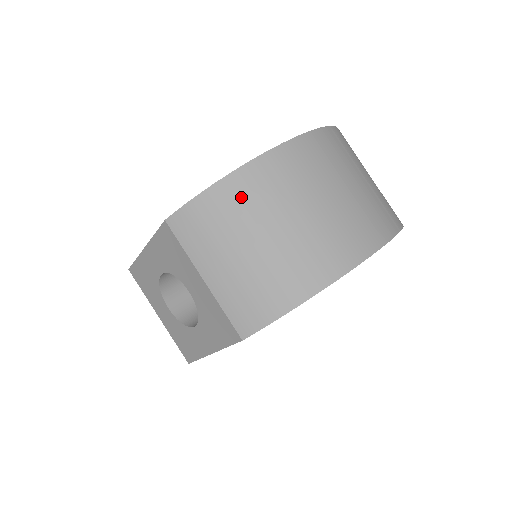
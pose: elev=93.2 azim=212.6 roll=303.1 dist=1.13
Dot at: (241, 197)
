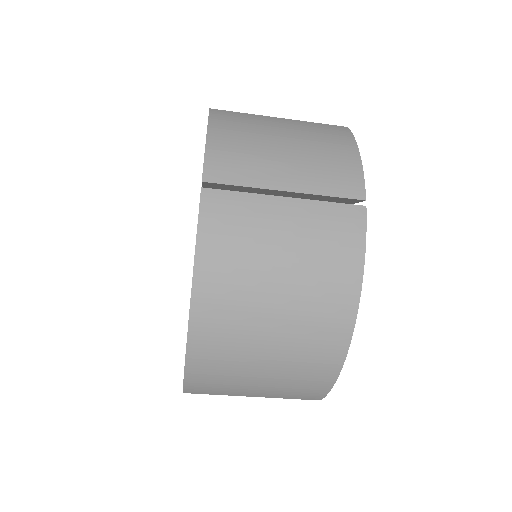
Dot at: (214, 358)
